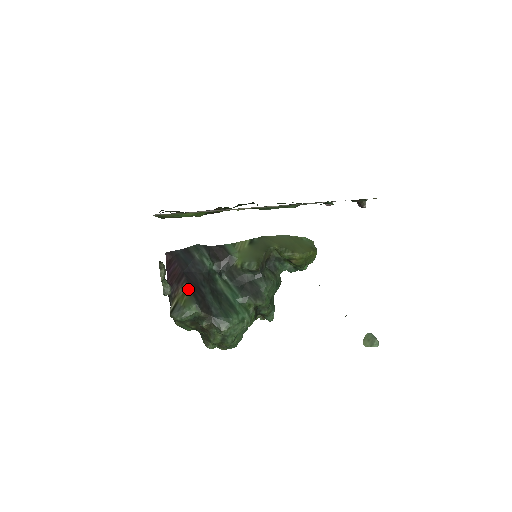
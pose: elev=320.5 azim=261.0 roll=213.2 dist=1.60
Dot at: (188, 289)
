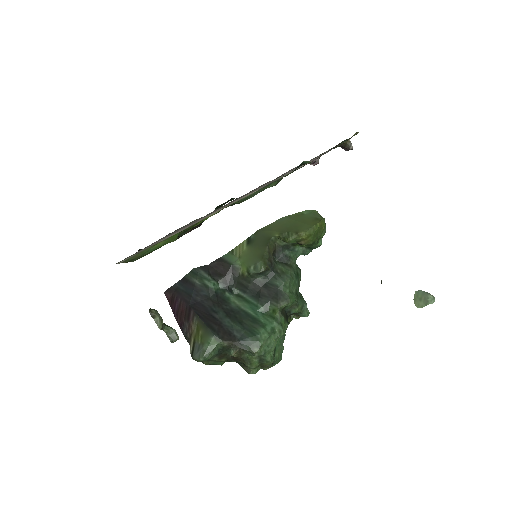
Dot at: (200, 322)
